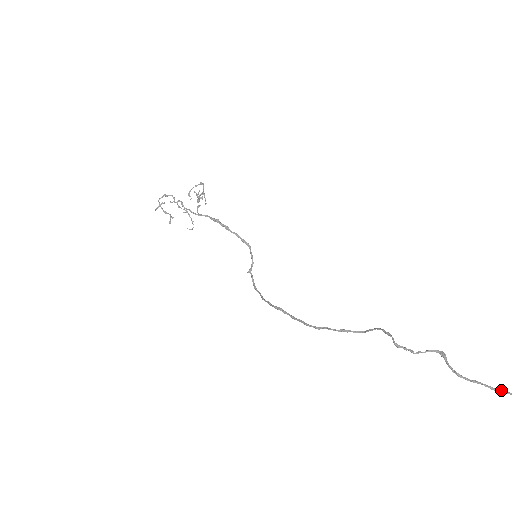
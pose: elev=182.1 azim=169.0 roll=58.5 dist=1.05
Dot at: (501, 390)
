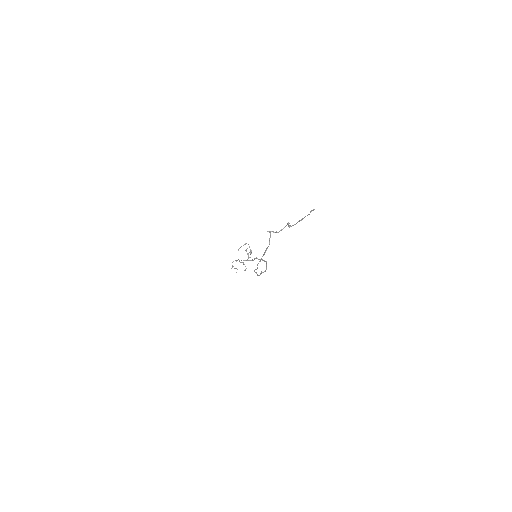
Dot at: (303, 218)
